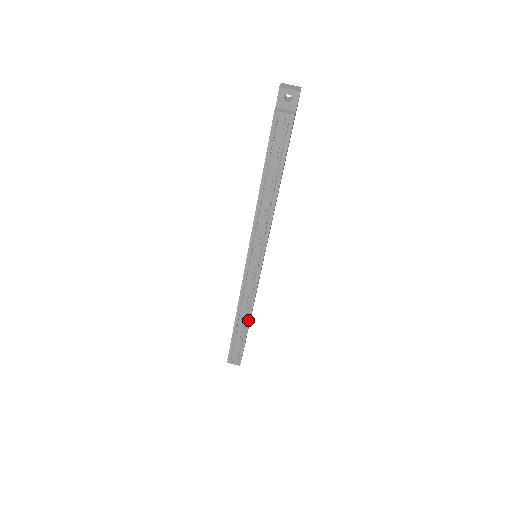
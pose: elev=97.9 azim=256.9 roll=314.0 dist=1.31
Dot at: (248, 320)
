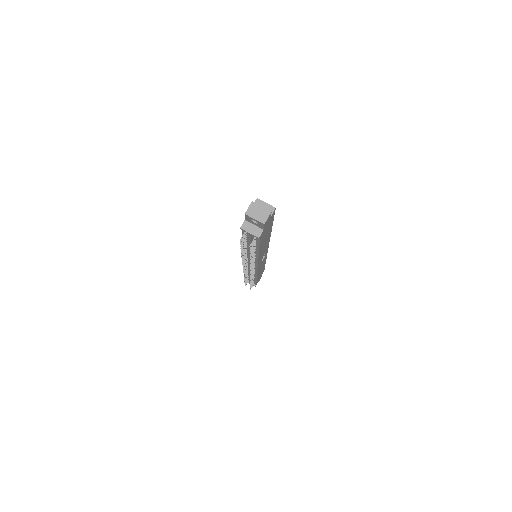
Dot at: (255, 277)
